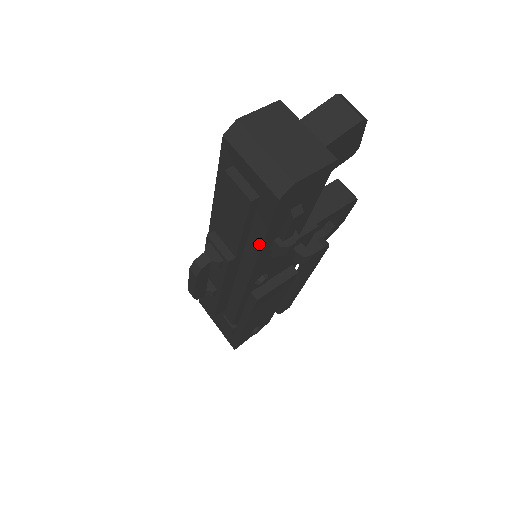
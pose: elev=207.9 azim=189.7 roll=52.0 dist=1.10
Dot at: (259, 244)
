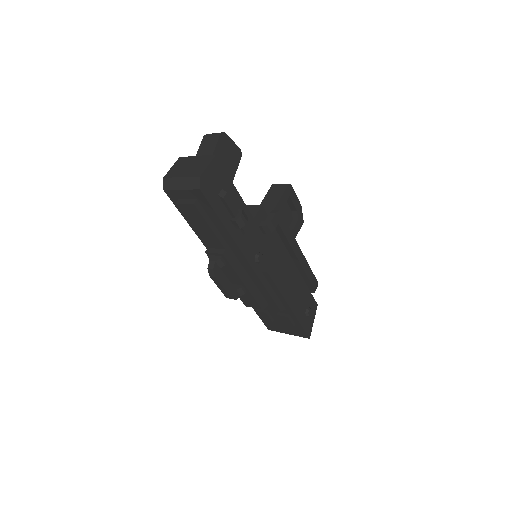
Dot at: (223, 227)
